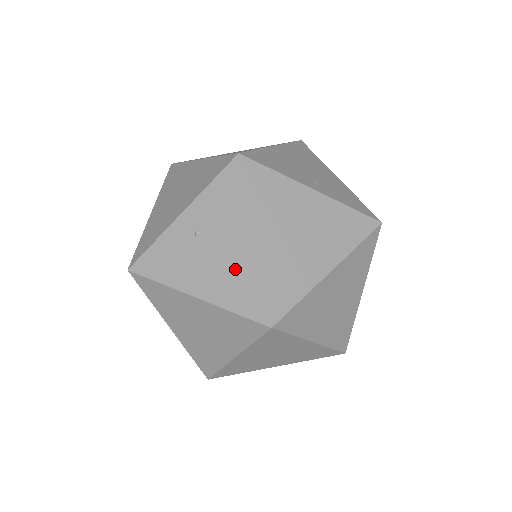
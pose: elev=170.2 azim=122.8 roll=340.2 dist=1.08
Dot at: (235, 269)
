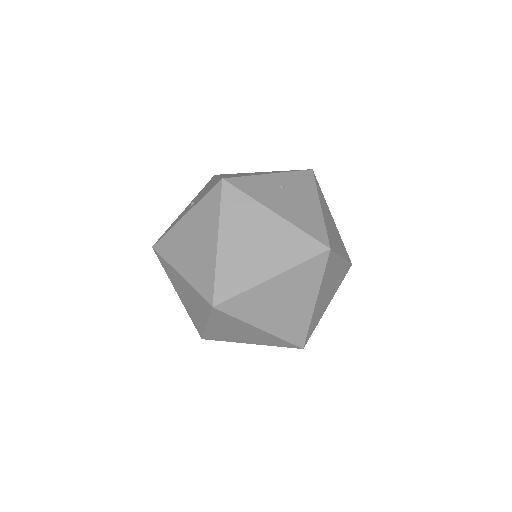
Dot at: (307, 213)
